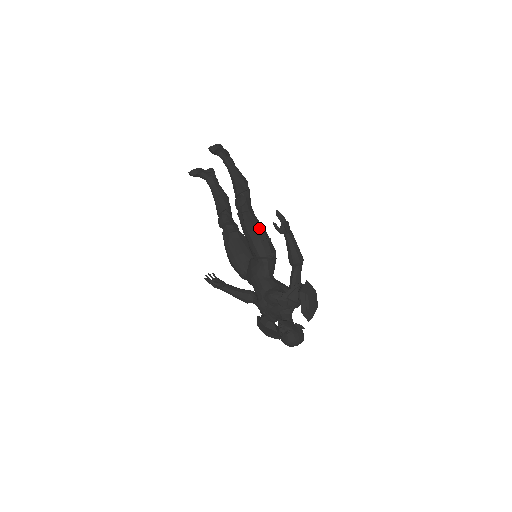
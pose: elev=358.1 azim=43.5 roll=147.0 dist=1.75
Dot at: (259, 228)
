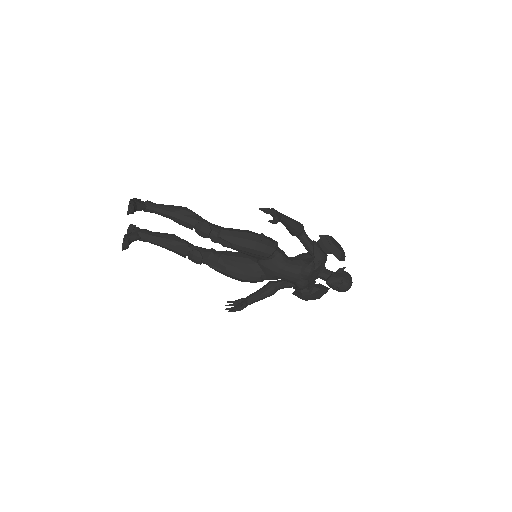
Dot at: (246, 235)
